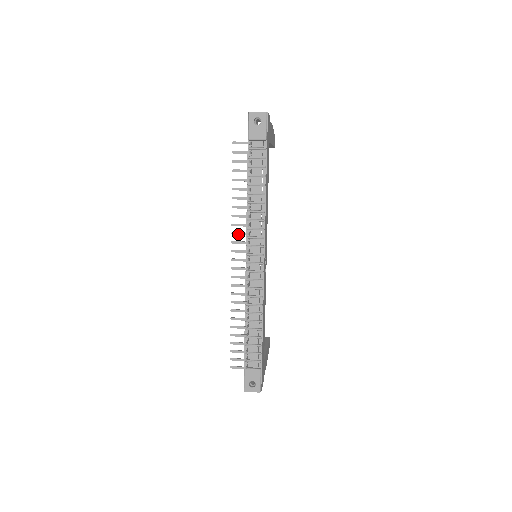
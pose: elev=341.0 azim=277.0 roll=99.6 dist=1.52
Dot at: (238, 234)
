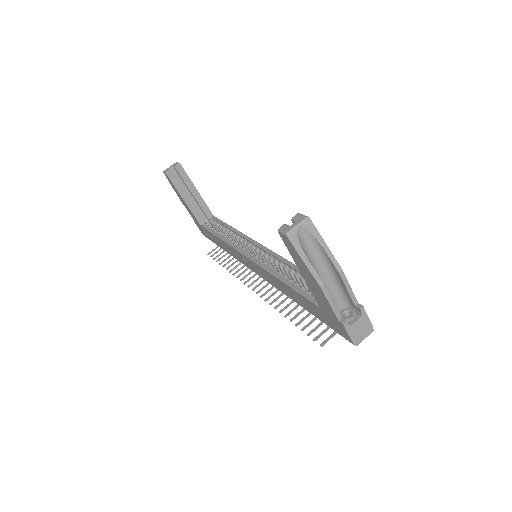
Dot at: (270, 297)
